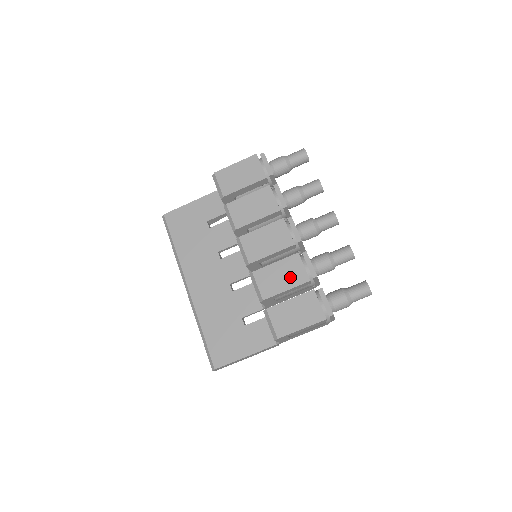
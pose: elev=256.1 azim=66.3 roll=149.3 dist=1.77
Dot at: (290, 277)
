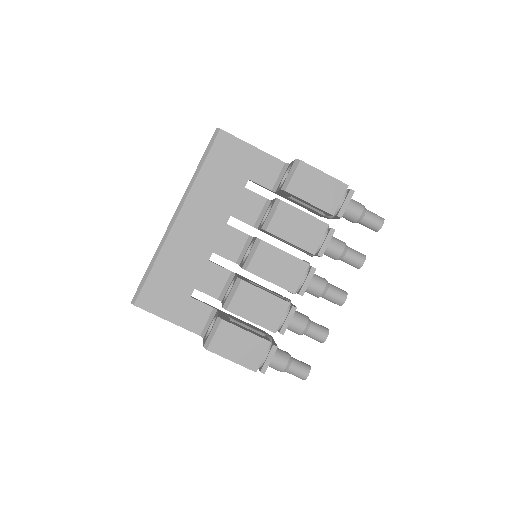
Dot at: (265, 315)
